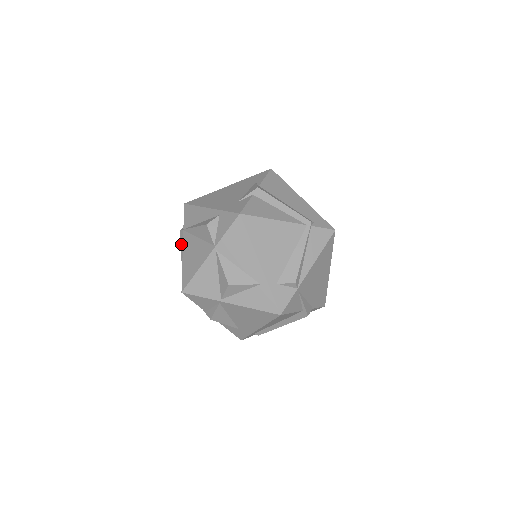
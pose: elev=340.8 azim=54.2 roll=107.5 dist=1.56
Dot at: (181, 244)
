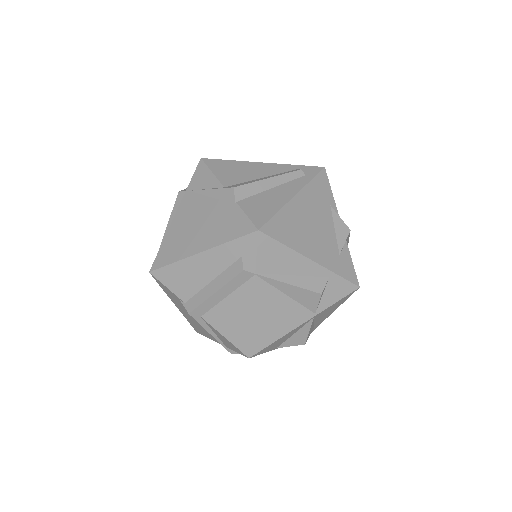
Dot at: (232, 283)
